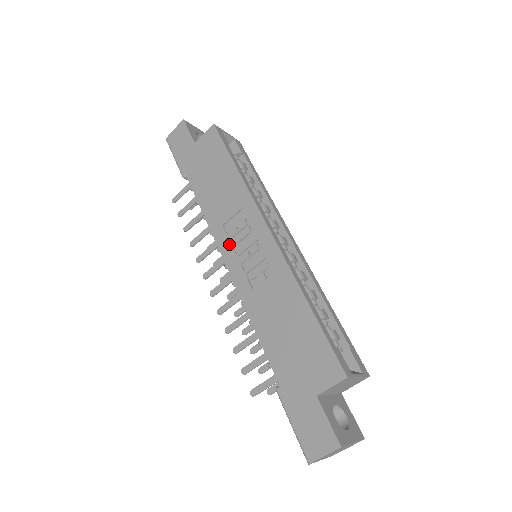
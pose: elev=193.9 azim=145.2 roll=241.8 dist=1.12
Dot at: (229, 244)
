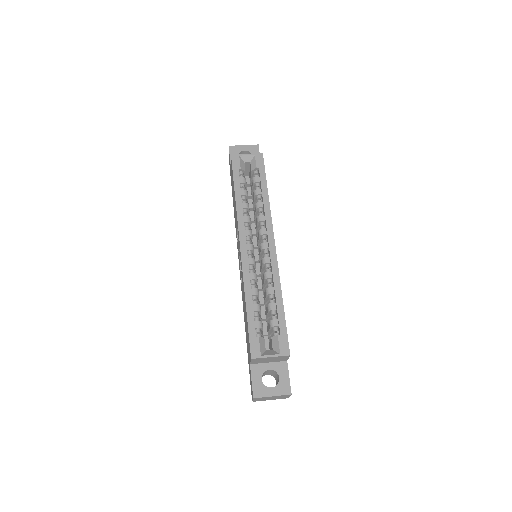
Dot at: (238, 250)
